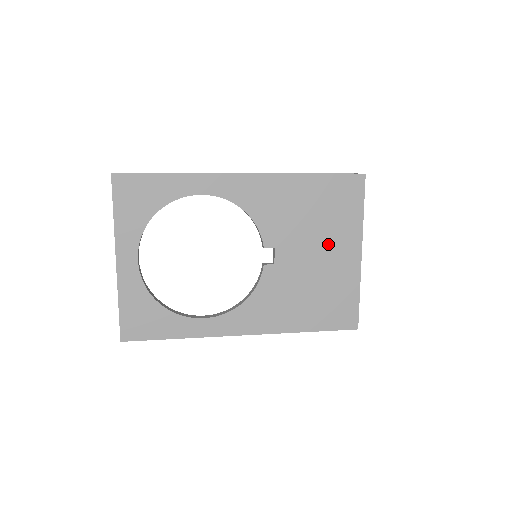
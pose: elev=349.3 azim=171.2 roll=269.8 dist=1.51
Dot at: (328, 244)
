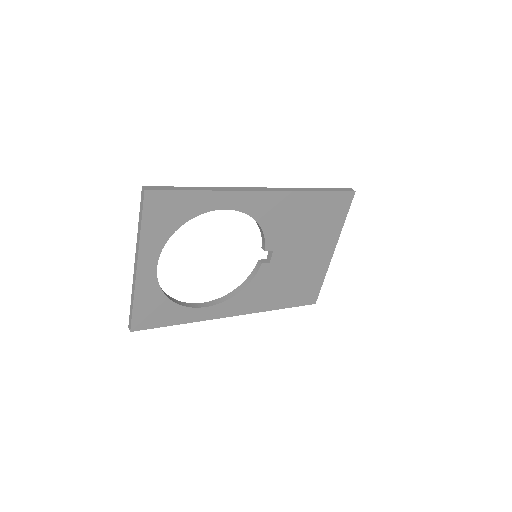
Dot at: (313, 246)
